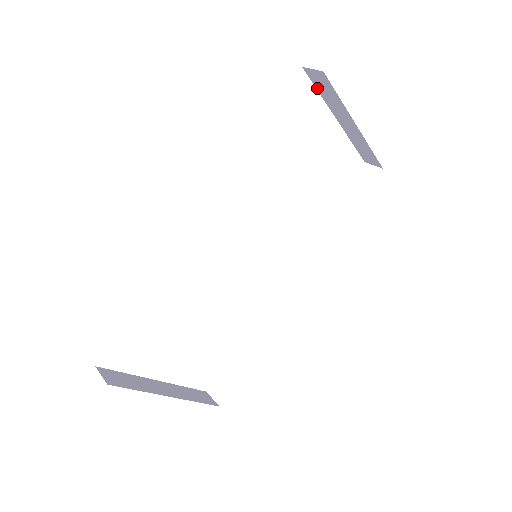
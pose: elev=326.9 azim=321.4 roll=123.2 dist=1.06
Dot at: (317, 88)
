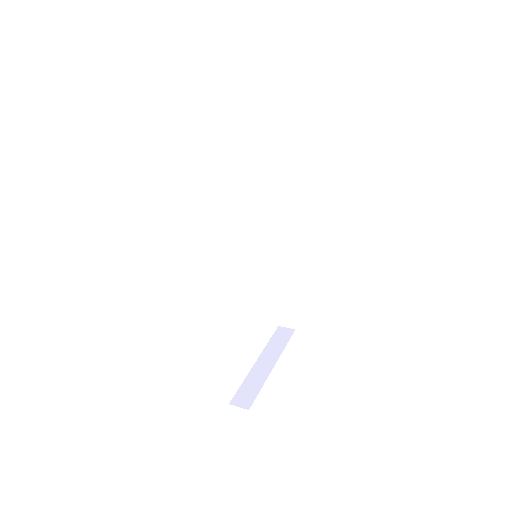
Dot at: occluded
